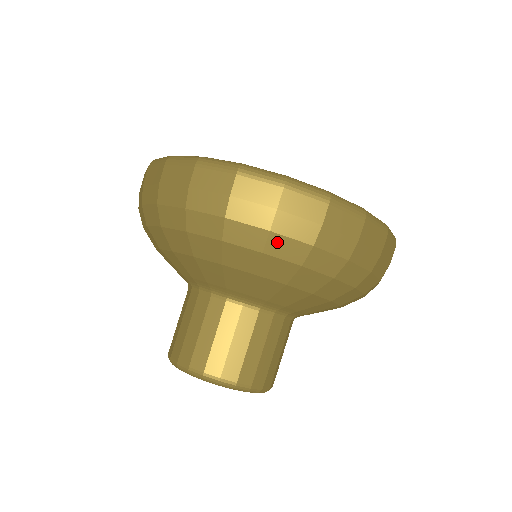
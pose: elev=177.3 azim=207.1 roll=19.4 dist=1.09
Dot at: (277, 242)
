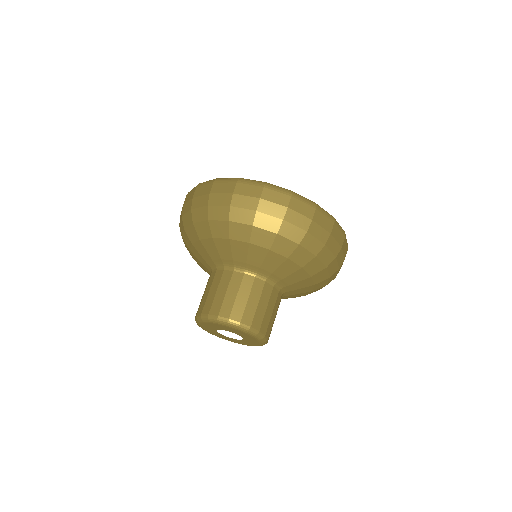
Dot at: (286, 227)
